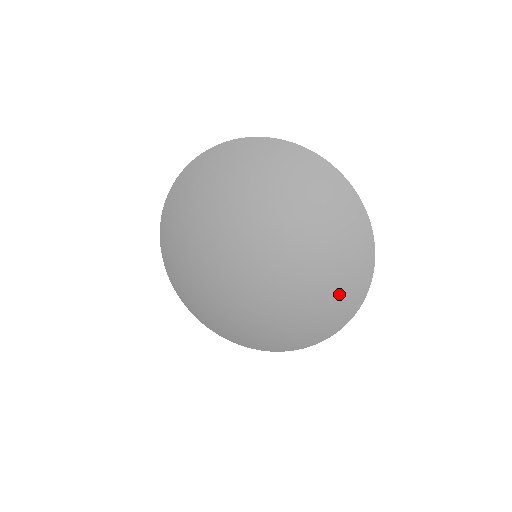
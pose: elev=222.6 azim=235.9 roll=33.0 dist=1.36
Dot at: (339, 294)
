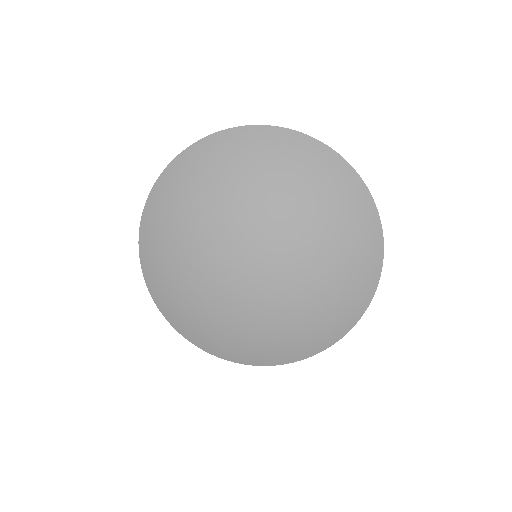
Dot at: (345, 206)
